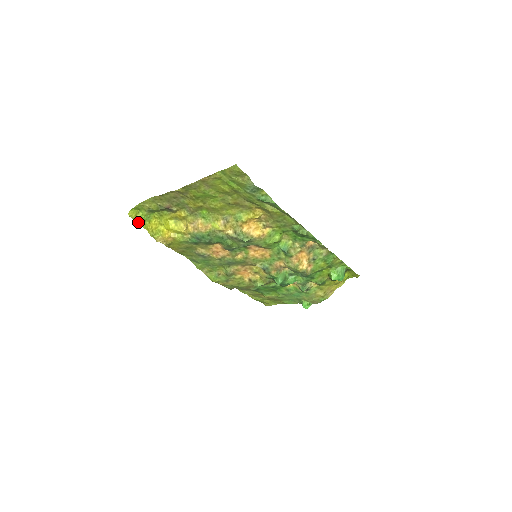
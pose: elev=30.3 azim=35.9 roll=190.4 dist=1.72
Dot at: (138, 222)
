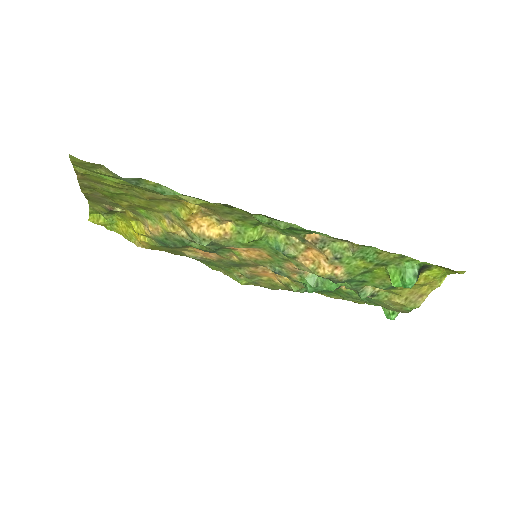
Dot at: (106, 227)
